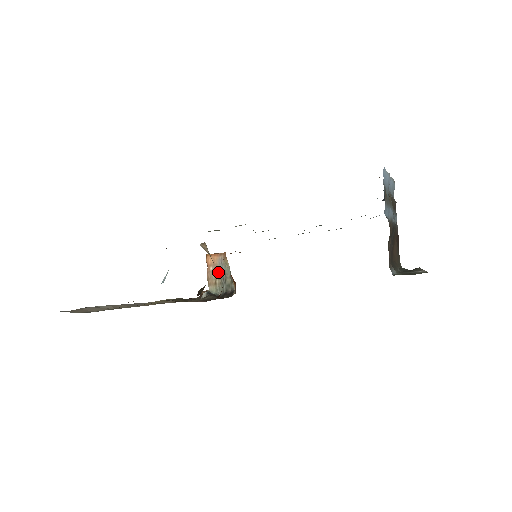
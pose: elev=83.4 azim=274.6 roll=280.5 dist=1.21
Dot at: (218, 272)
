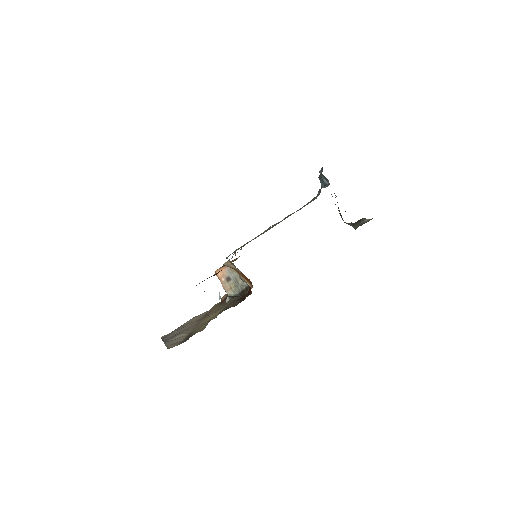
Dot at: (230, 279)
